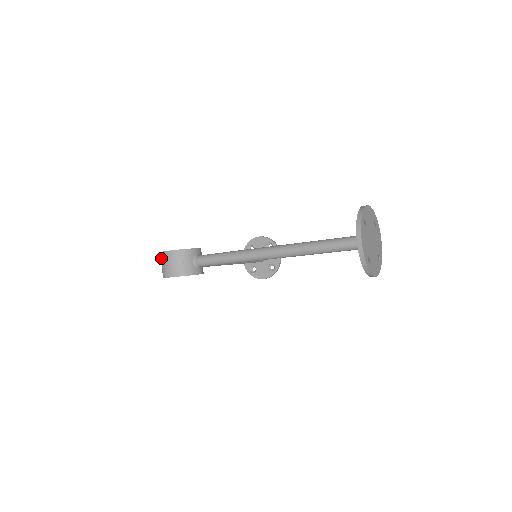
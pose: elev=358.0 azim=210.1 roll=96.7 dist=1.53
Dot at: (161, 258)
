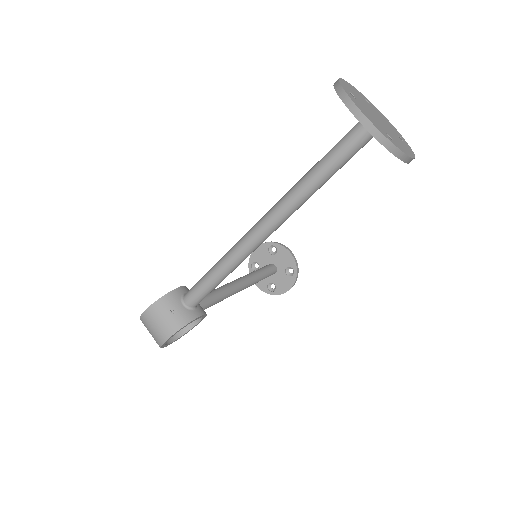
Dot at: (144, 325)
